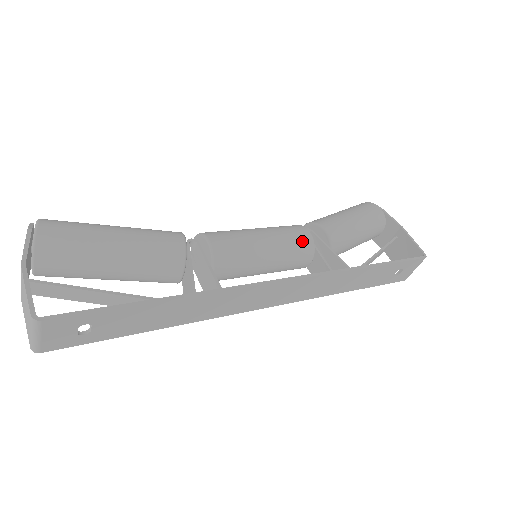
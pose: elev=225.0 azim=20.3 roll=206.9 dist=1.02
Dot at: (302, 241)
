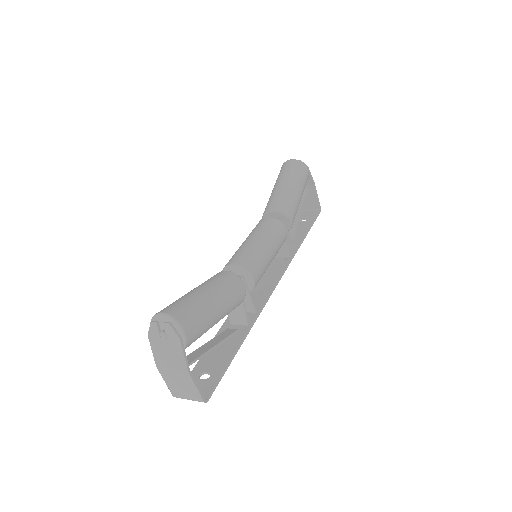
Dot at: (283, 242)
